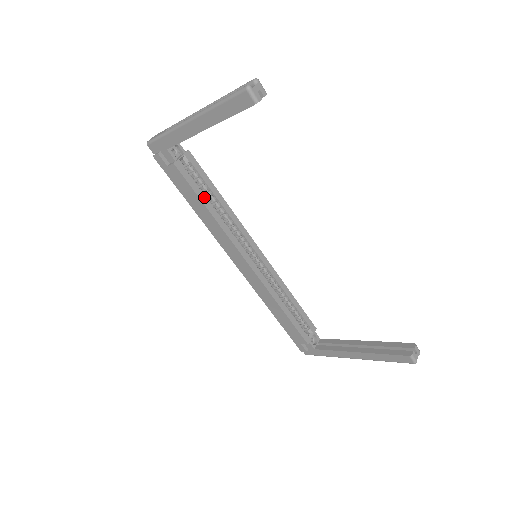
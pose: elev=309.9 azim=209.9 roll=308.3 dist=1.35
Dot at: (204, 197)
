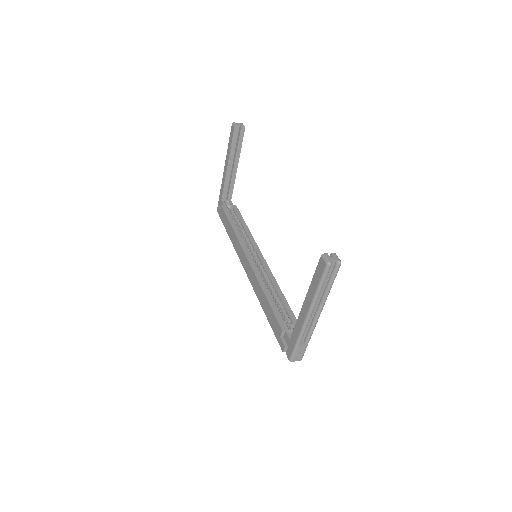
Dot at: (233, 222)
